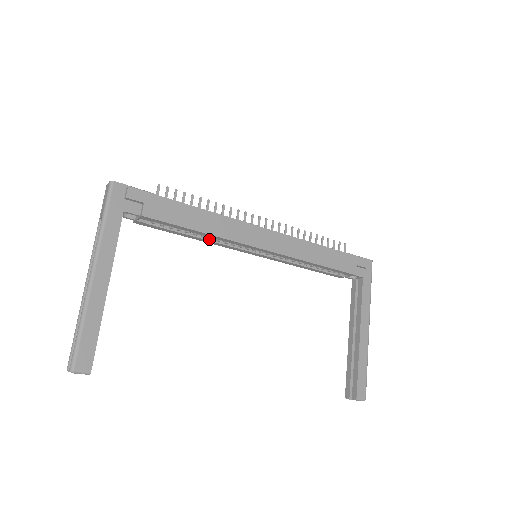
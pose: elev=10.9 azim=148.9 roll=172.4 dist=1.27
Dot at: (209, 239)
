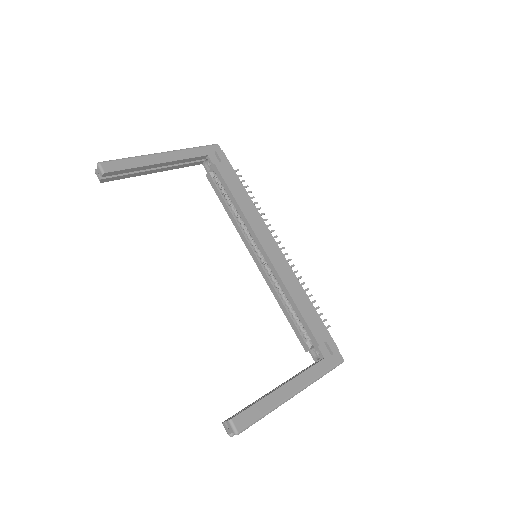
Dot at: (237, 221)
